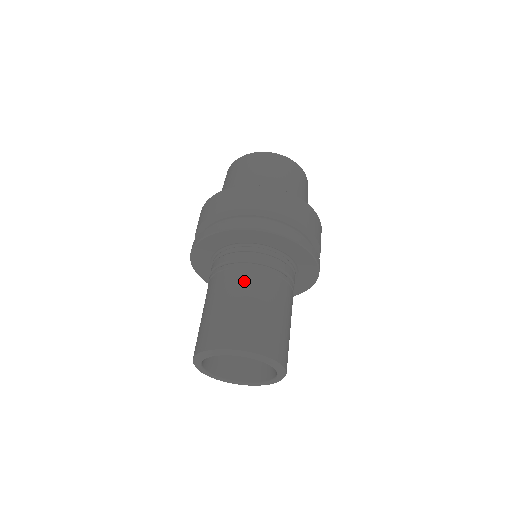
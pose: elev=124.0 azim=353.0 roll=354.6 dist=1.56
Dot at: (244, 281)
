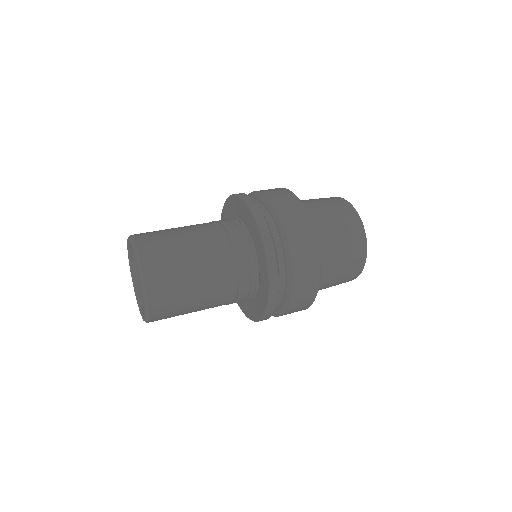
Dot at: occluded
